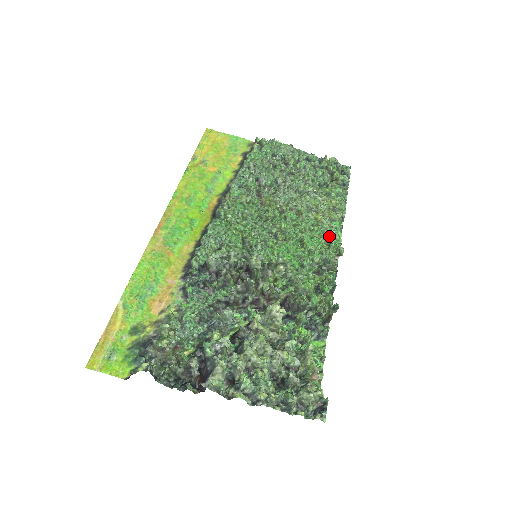
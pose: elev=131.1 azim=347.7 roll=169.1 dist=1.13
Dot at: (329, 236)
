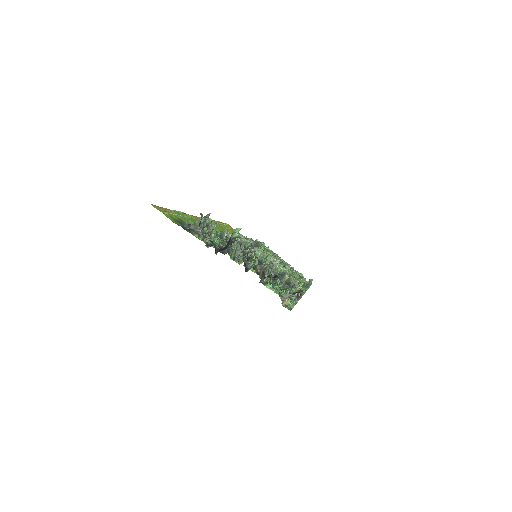
Dot at: occluded
